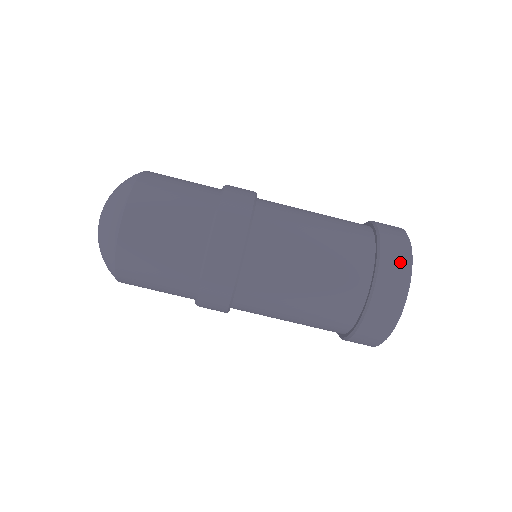
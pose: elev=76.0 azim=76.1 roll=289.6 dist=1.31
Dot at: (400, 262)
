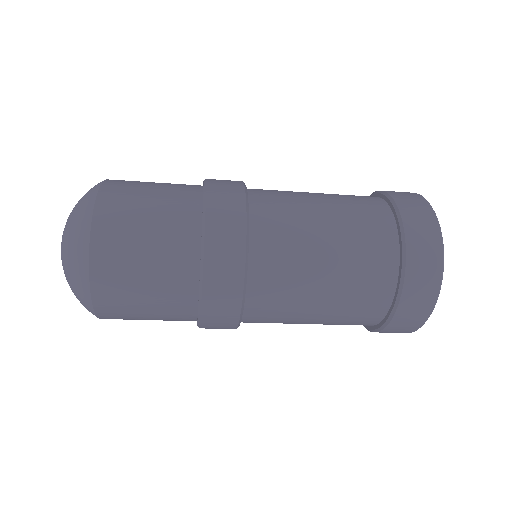
Dot at: (428, 280)
